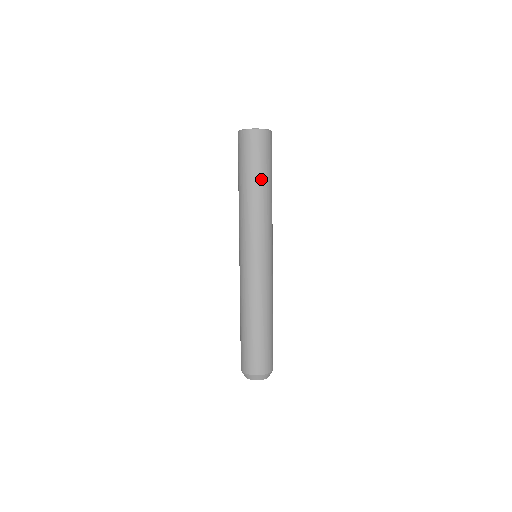
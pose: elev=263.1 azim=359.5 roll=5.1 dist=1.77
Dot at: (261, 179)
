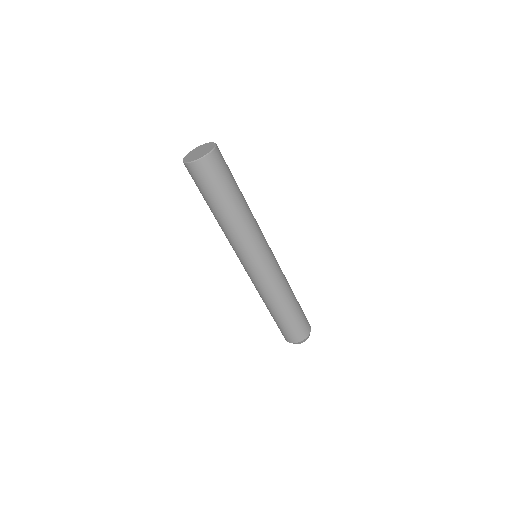
Dot at: (216, 206)
